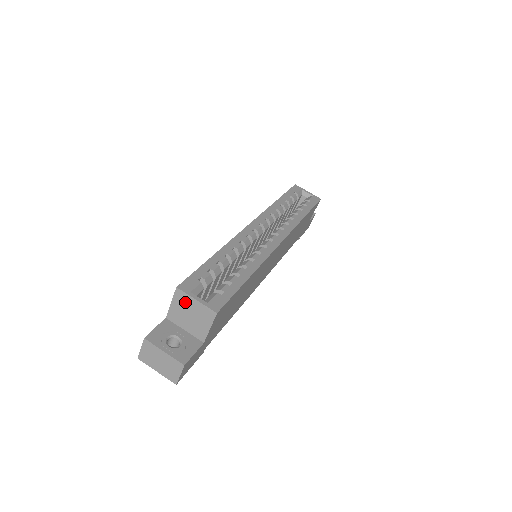
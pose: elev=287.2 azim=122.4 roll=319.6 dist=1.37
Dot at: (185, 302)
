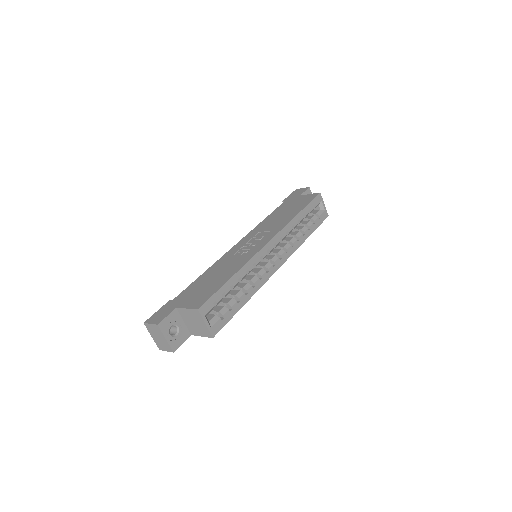
Dot at: (197, 317)
